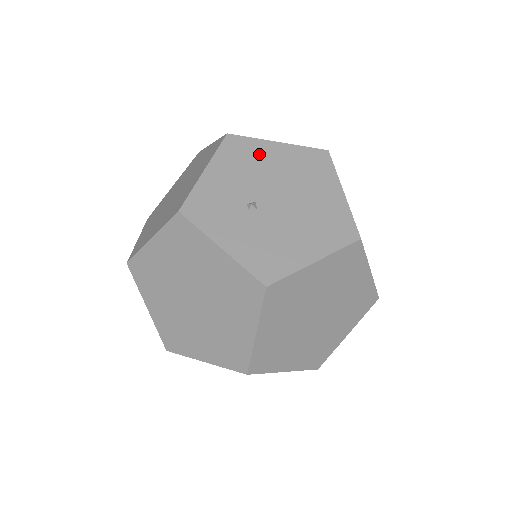
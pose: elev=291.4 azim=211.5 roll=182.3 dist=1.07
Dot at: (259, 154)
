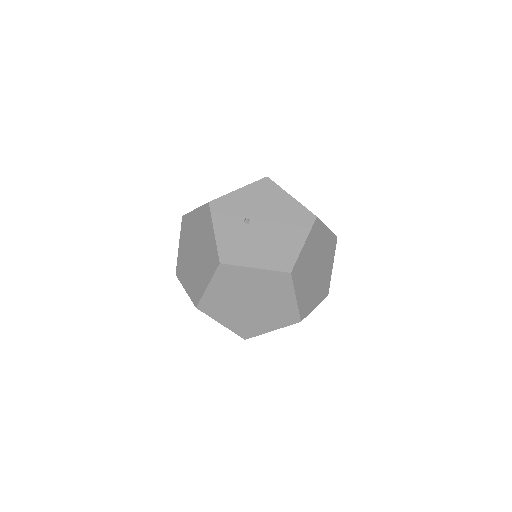
Dot at: (275, 197)
